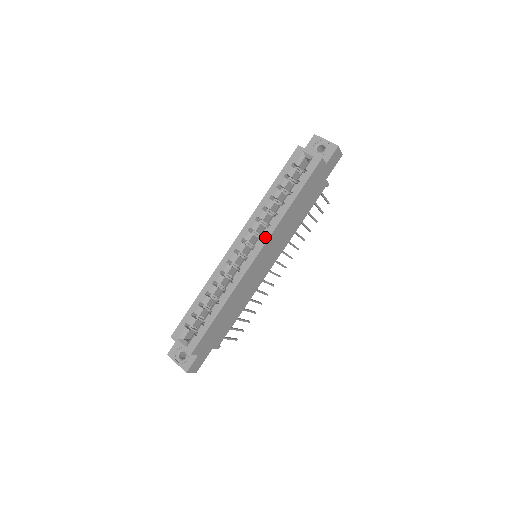
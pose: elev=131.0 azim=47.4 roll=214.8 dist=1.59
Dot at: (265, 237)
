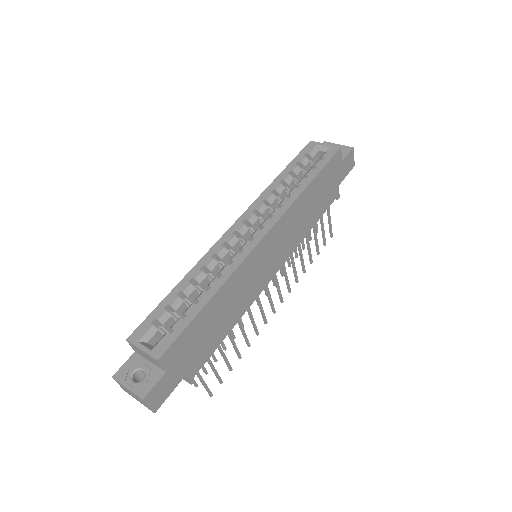
Dot at: (276, 216)
